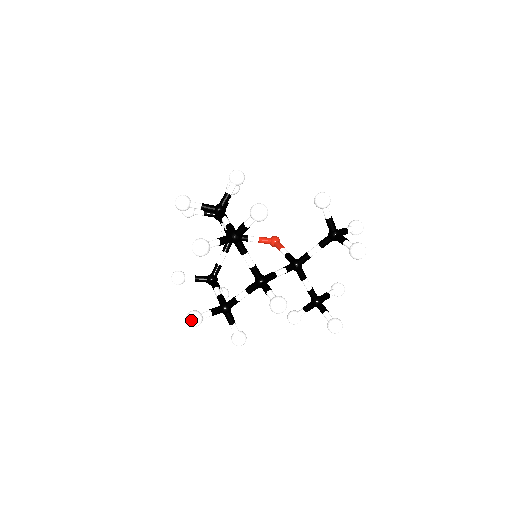
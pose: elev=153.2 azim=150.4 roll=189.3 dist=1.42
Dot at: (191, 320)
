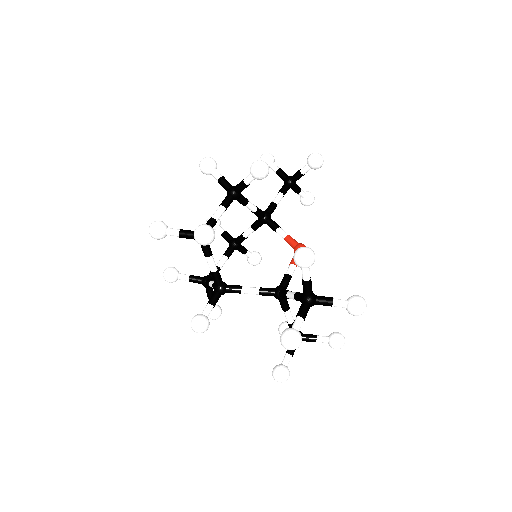
Dot at: (164, 275)
